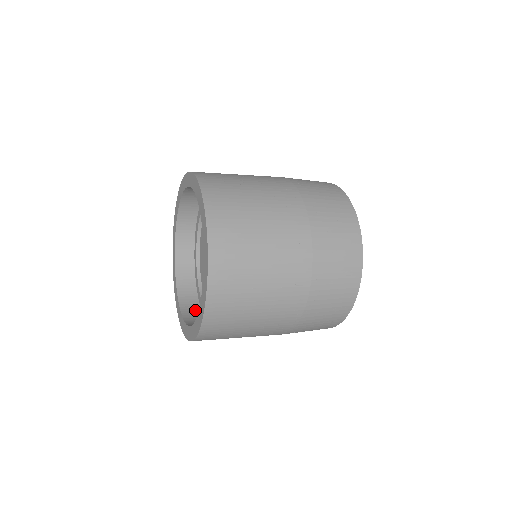
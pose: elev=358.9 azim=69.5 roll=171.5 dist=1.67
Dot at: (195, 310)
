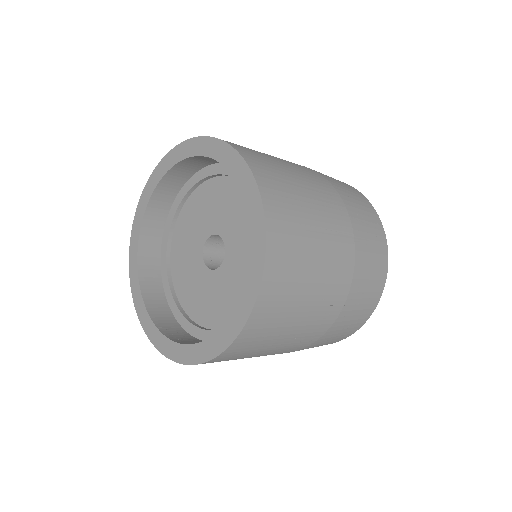
Dot at: (156, 285)
